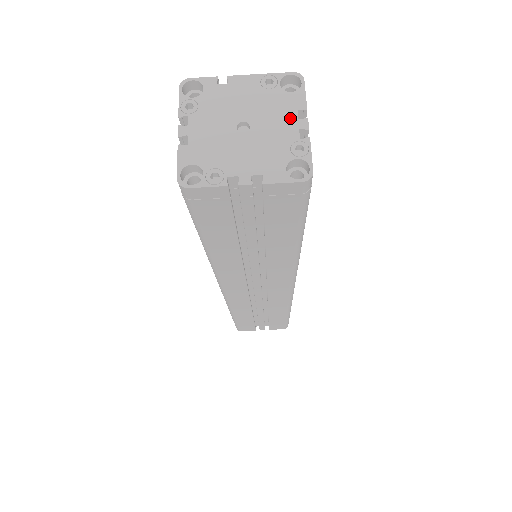
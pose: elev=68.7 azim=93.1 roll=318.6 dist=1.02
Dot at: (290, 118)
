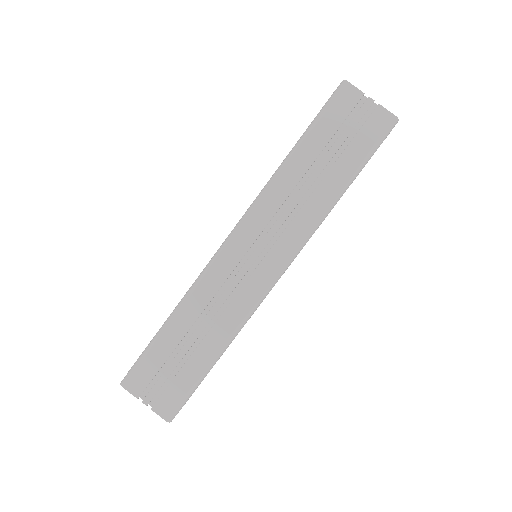
Dot at: occluded
